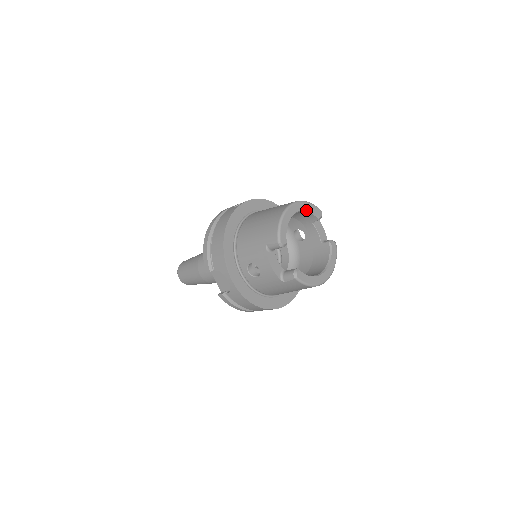
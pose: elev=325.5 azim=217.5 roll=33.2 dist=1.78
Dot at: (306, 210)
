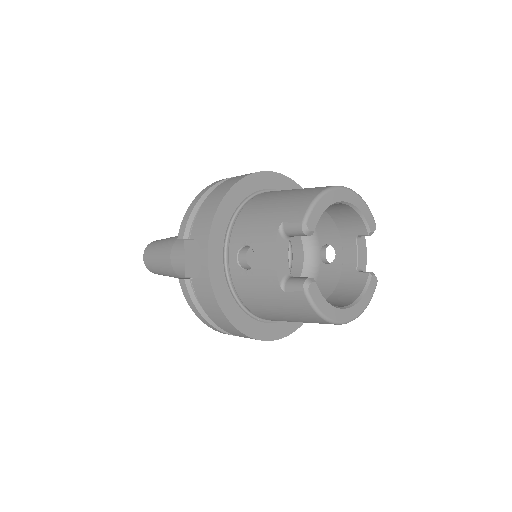
Dot at: (358, 209)
